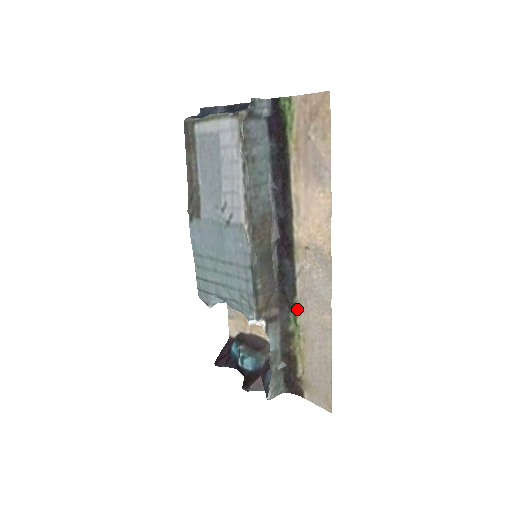
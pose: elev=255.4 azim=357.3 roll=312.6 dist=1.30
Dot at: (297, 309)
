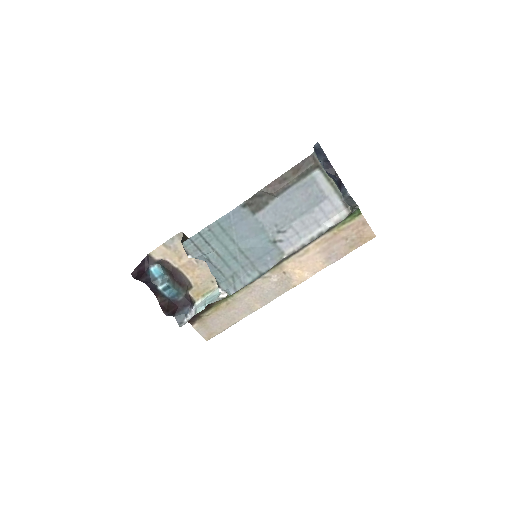
Dot at: (242, 290)
